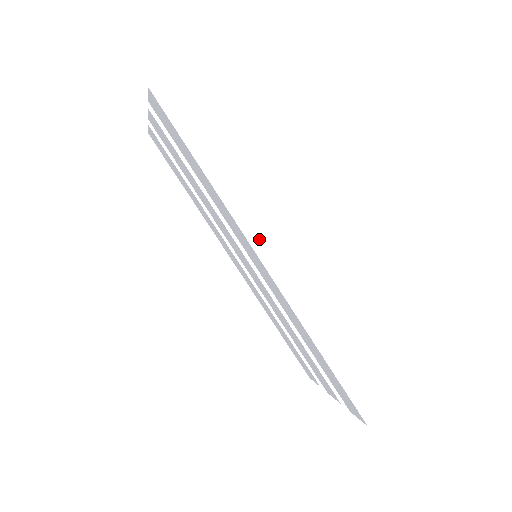
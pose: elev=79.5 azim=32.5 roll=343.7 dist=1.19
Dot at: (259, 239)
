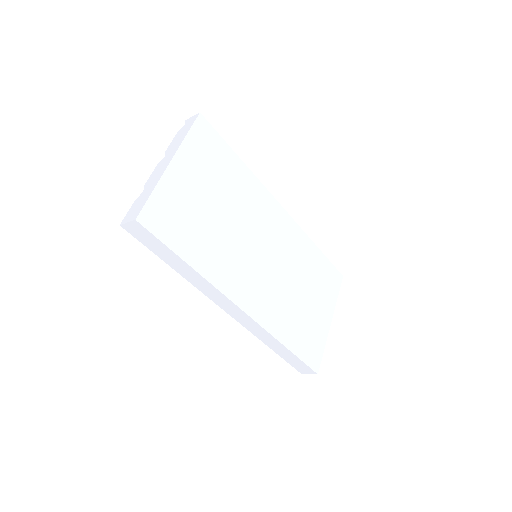
Dot at: (218, 301)
